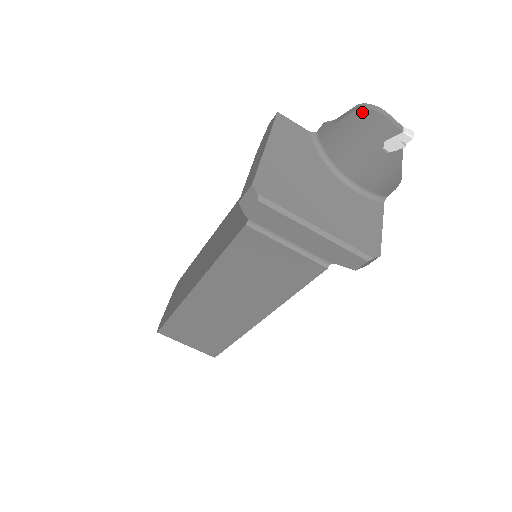
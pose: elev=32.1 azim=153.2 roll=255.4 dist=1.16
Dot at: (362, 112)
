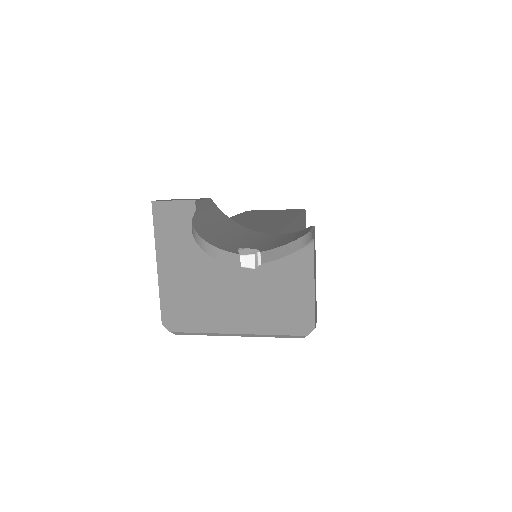
Dot at: (196, 238)
